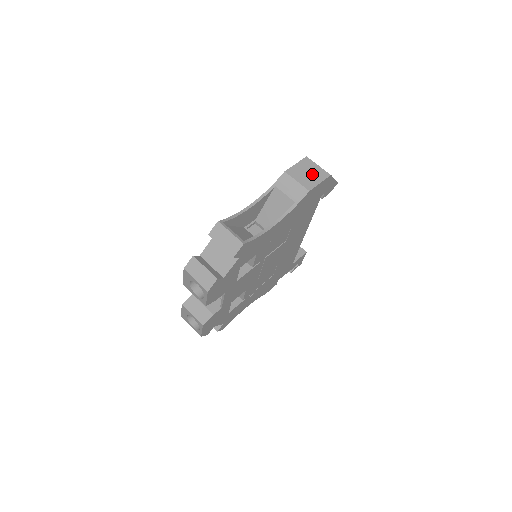
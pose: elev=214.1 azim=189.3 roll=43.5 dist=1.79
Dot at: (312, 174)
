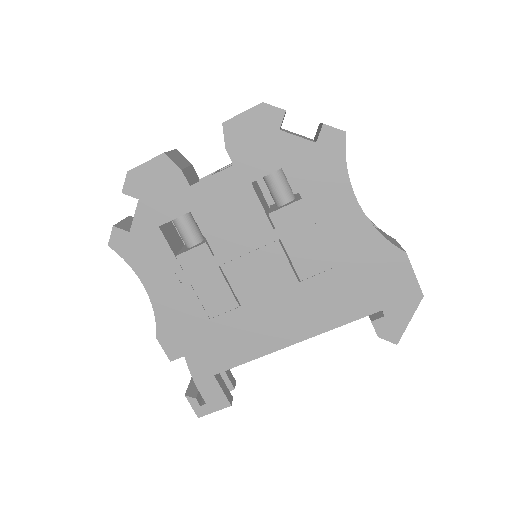
Dot at: occluded
